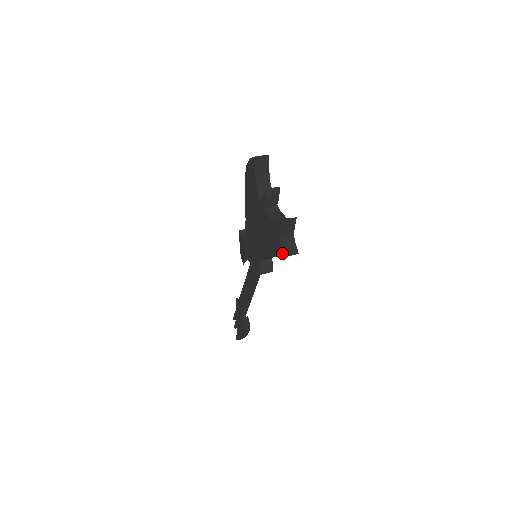
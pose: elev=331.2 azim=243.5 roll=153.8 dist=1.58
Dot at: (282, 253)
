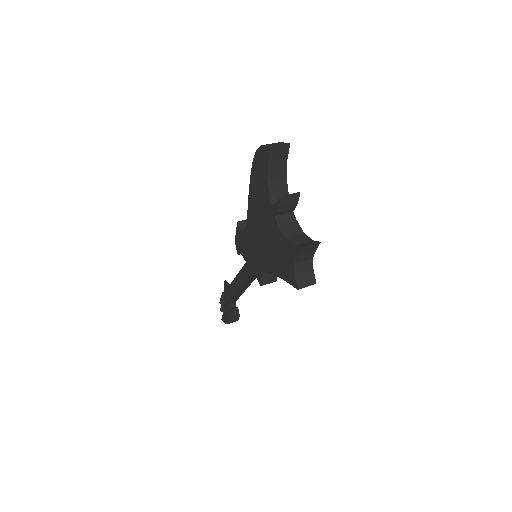
Dot at: (295, 283)
